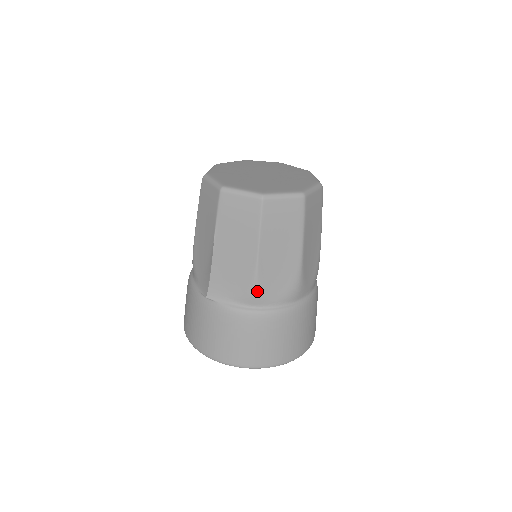
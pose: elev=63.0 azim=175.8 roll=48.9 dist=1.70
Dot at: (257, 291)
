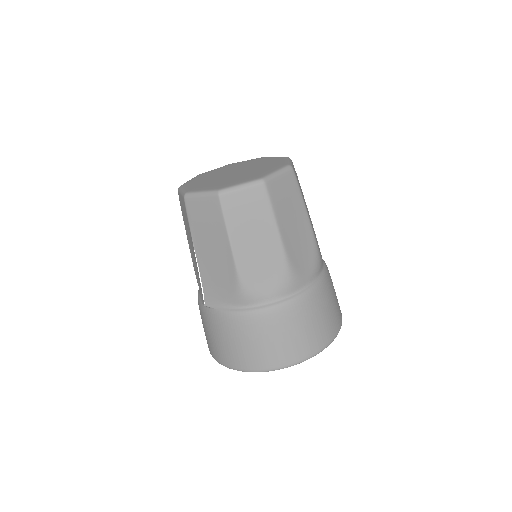
Dot at: (244, 290)
